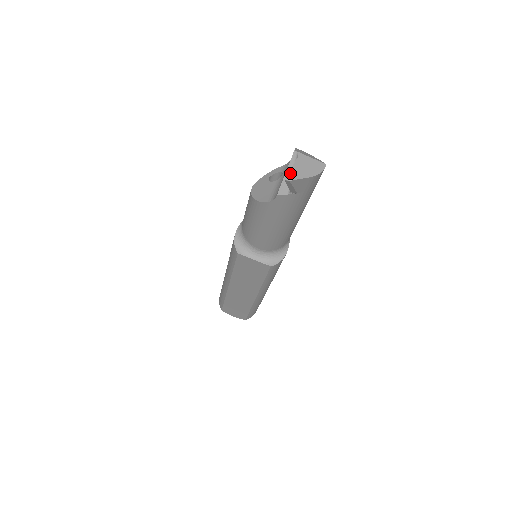
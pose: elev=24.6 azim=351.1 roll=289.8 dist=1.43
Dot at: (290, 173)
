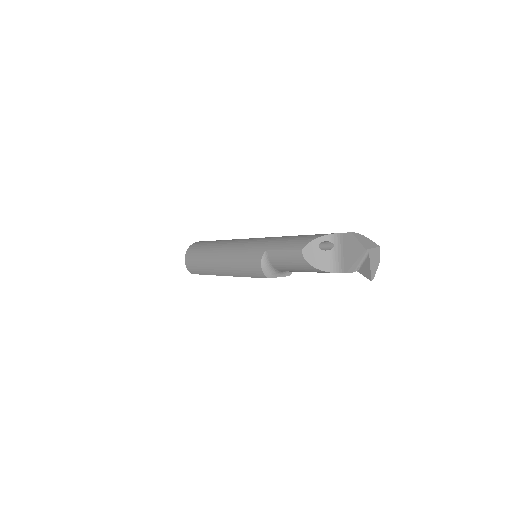
Dot at: (371, 273)
